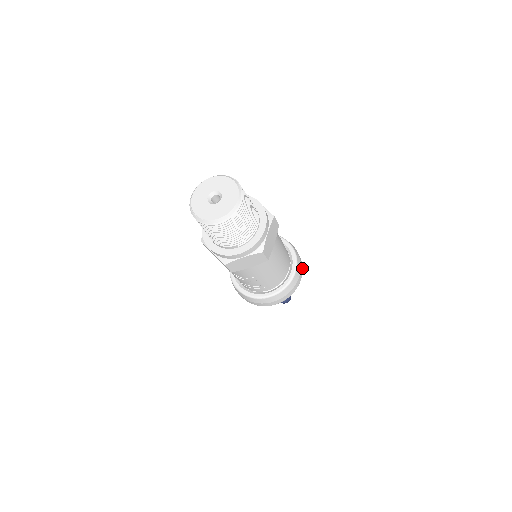
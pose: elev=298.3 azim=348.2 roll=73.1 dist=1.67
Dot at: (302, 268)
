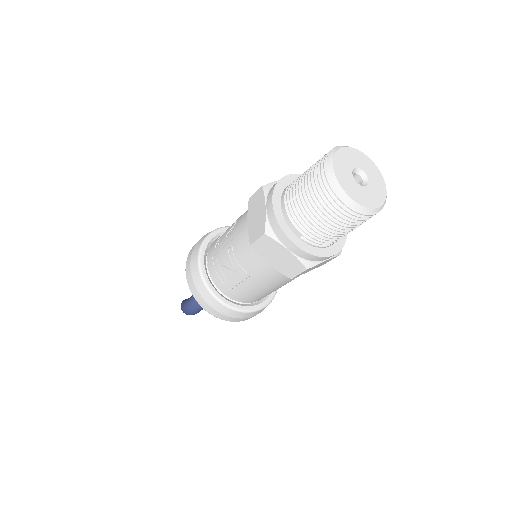
Dot at: occluded
